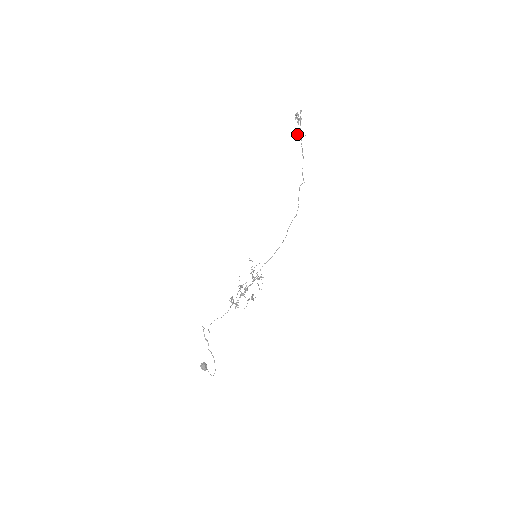
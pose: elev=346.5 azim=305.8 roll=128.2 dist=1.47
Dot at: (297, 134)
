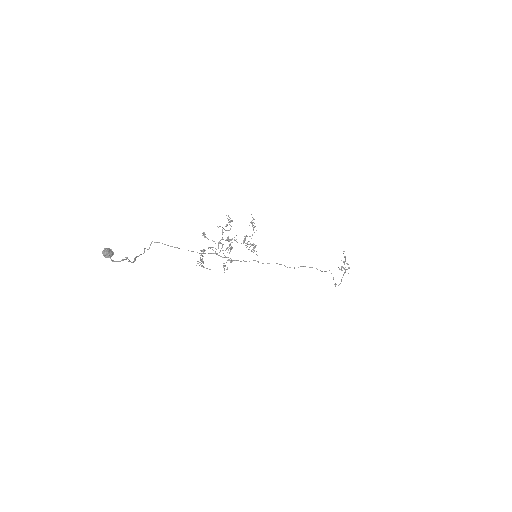
Dot at: occluded
